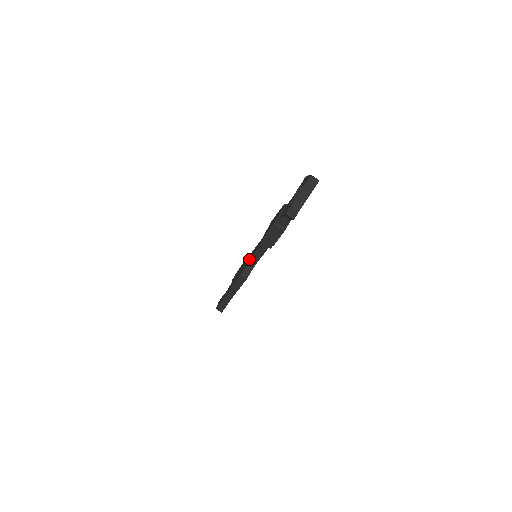
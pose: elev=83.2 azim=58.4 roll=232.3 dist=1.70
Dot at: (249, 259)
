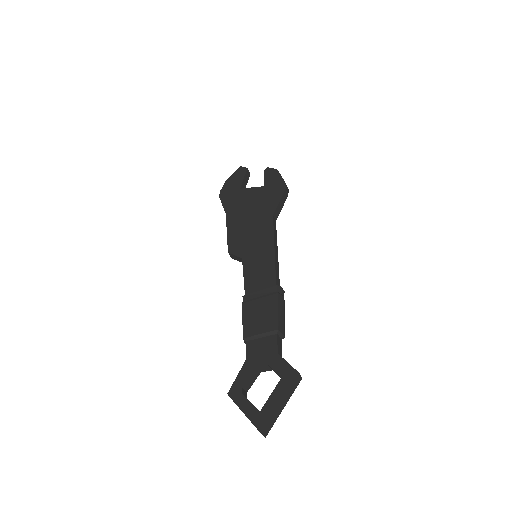
Dot at: (247, 252)
